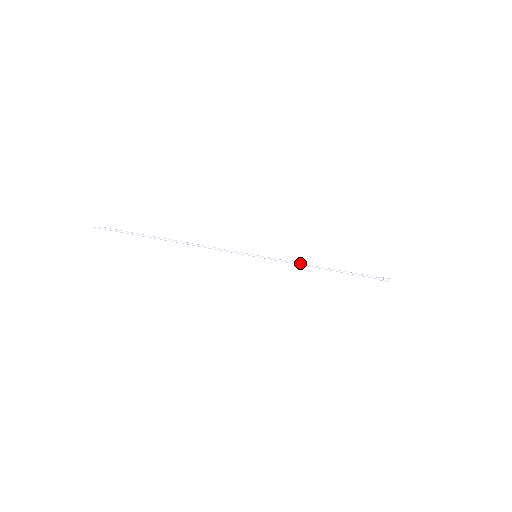
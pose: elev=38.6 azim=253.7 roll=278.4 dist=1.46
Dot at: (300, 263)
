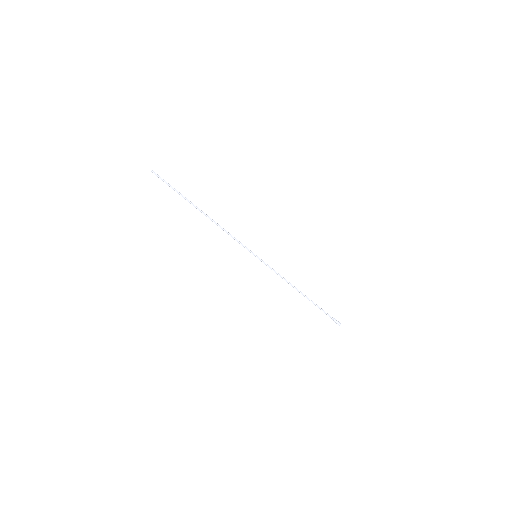
Dot at: (284, 278)
